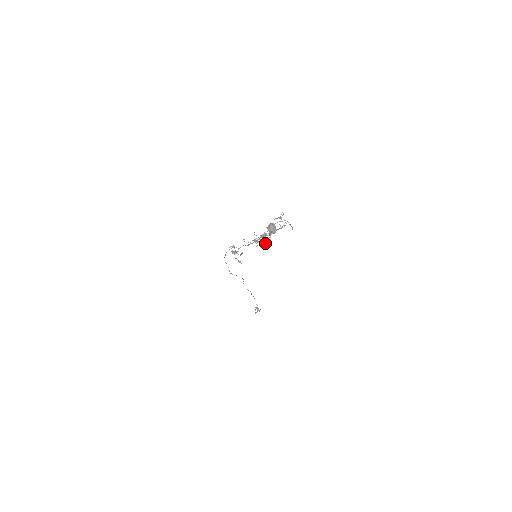
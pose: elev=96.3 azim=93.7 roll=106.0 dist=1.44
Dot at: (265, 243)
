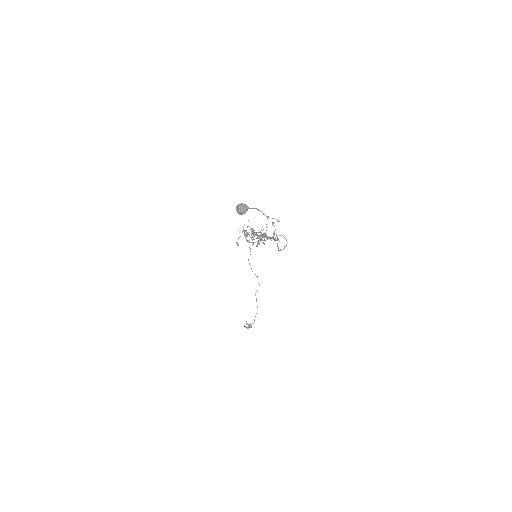
Dot at: (258, 242)
